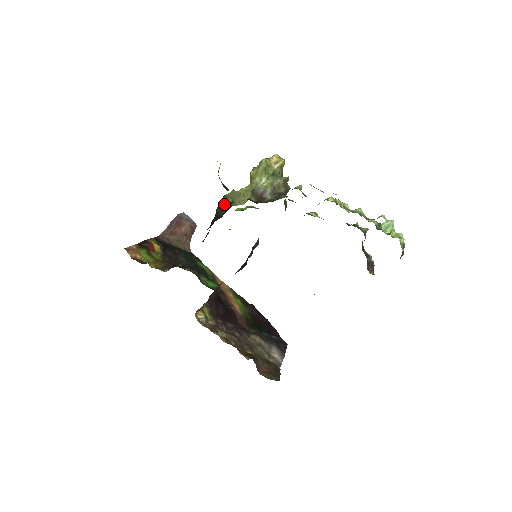
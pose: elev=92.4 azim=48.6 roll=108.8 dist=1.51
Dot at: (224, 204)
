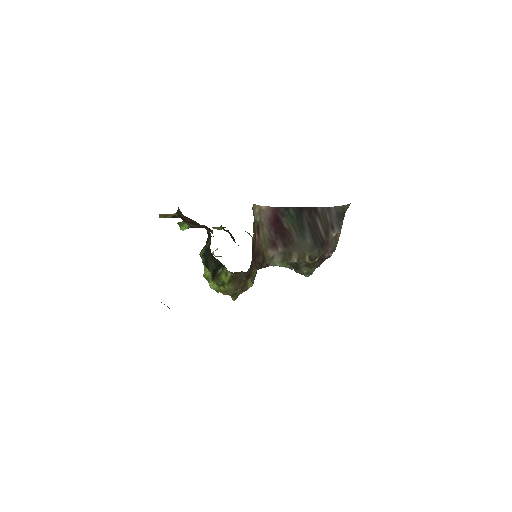
Dot at: occluded
